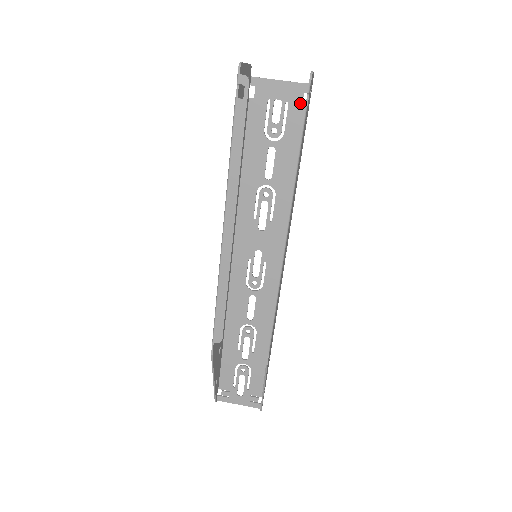
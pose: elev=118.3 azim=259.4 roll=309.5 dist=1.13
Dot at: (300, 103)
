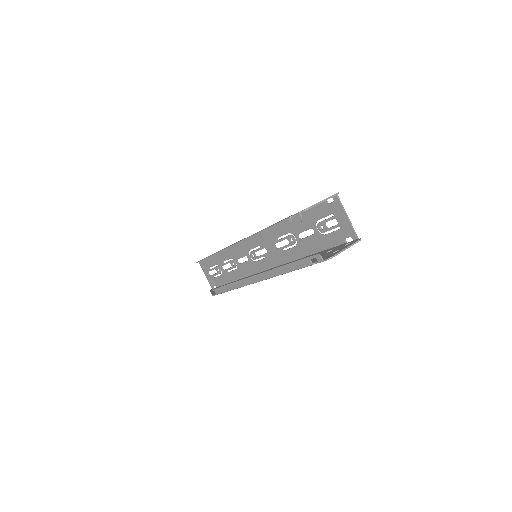
Dot at: (345, 237)
